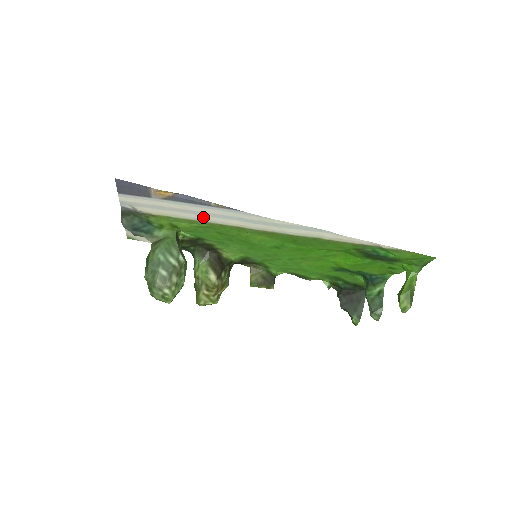
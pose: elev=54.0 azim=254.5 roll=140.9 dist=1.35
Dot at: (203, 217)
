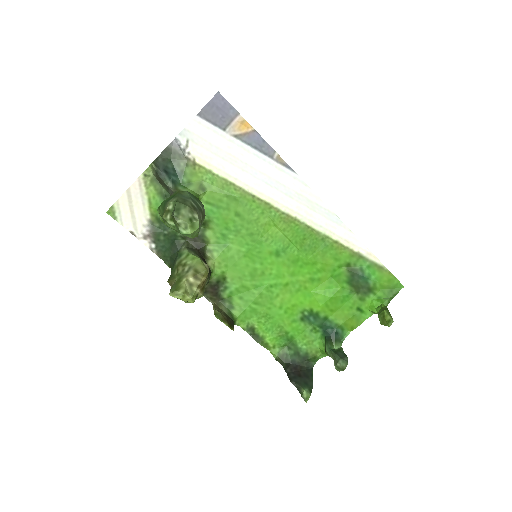
Dot at: (246, 178)
